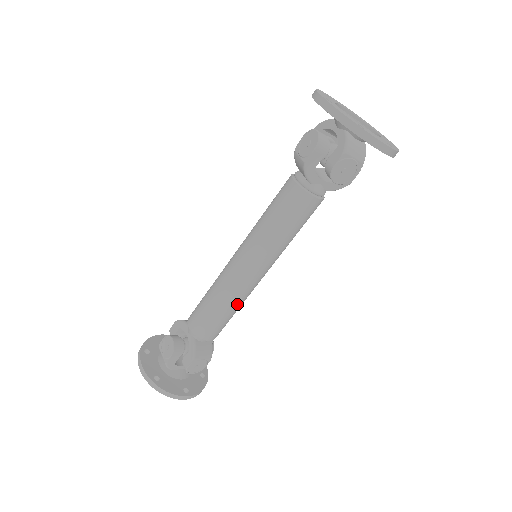
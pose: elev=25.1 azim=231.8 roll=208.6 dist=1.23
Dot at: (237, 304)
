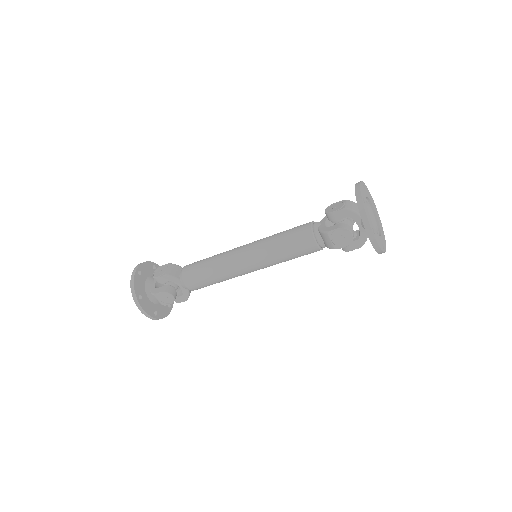
Dot at: occluded
